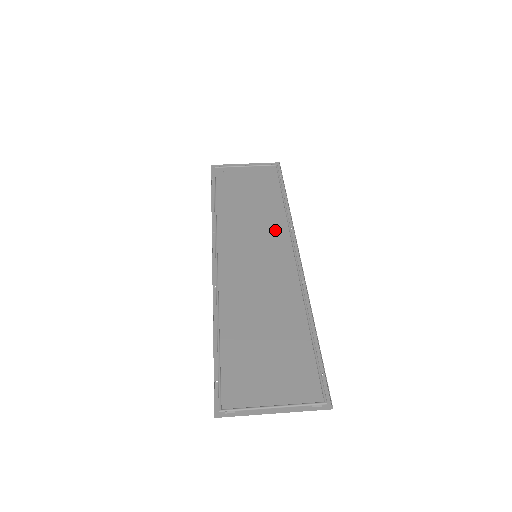
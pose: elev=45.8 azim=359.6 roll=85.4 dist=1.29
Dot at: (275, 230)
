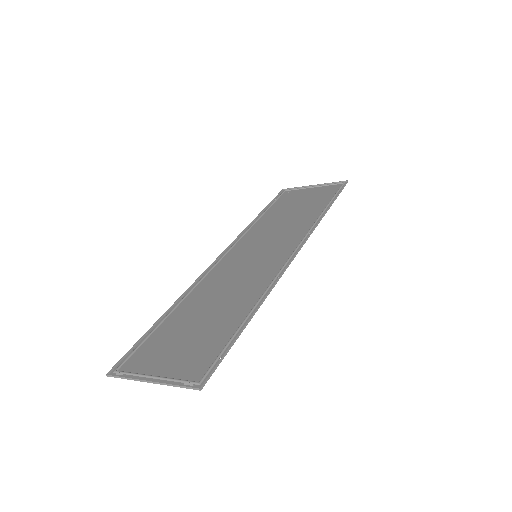
Dot at: (292, 235)
